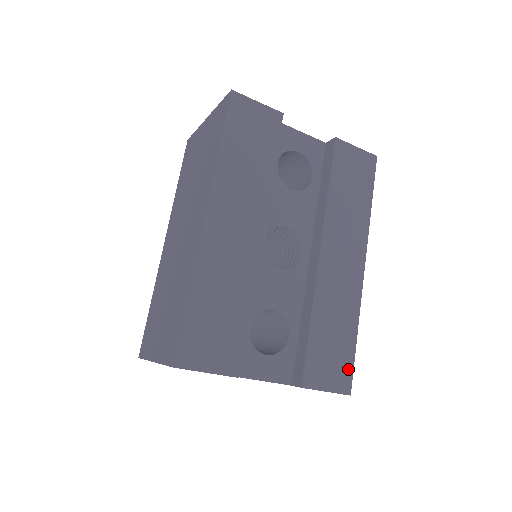
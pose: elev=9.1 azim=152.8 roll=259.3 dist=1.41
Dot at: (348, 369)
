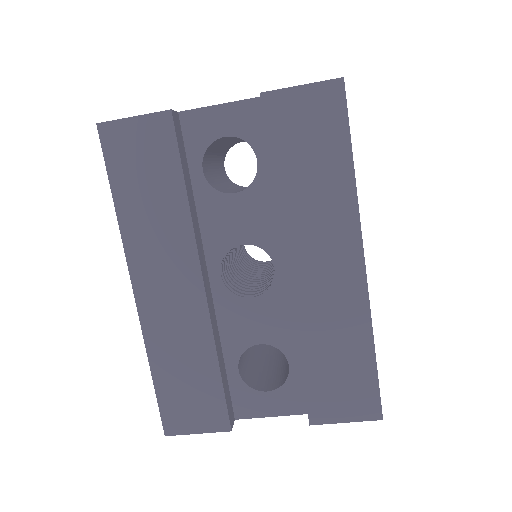
Dot at: (371, 392)
